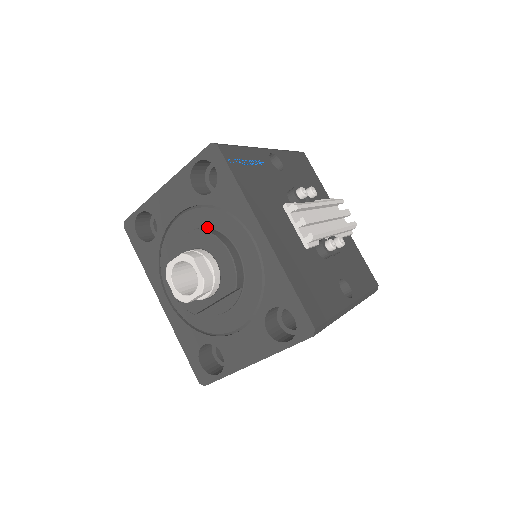
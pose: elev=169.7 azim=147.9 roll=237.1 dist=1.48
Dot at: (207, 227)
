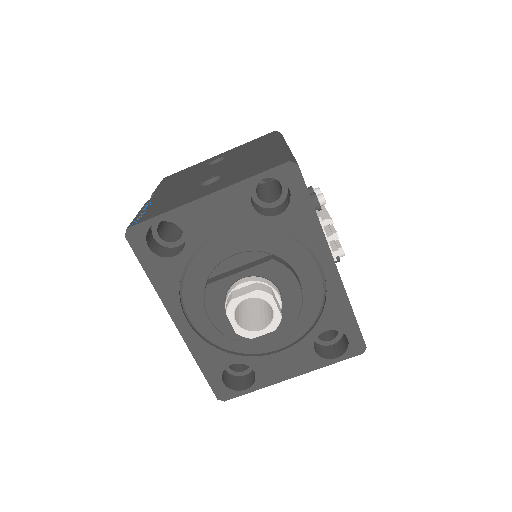
Dot at: (263, 250)
